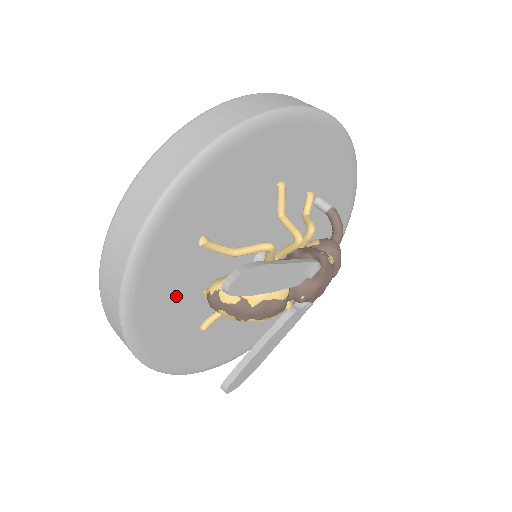
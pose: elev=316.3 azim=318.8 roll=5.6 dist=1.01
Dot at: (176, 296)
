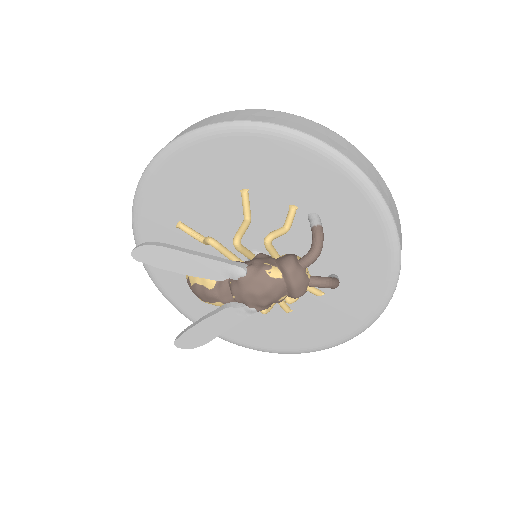
Dot at: occluded
